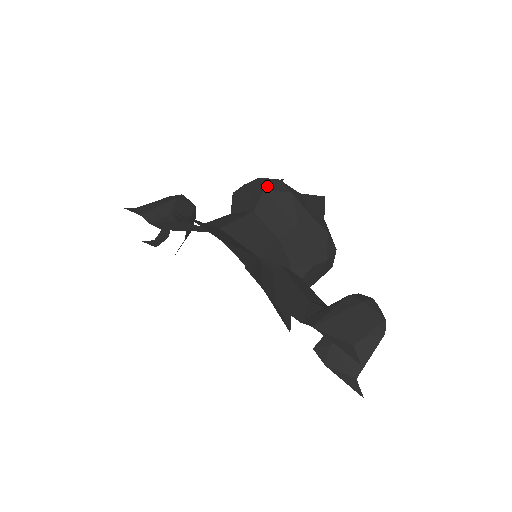
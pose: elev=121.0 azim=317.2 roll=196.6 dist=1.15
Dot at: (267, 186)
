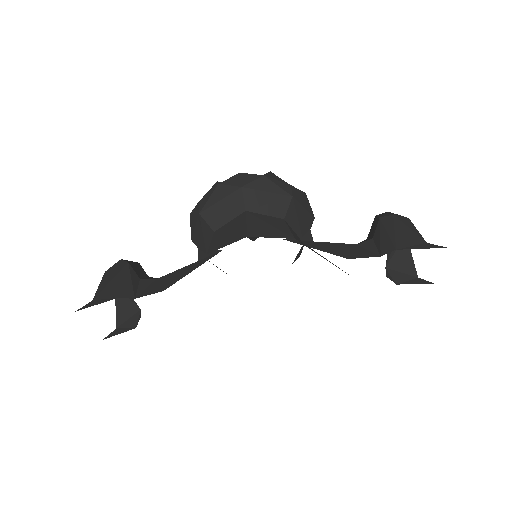
Dot at: (239, 183)
